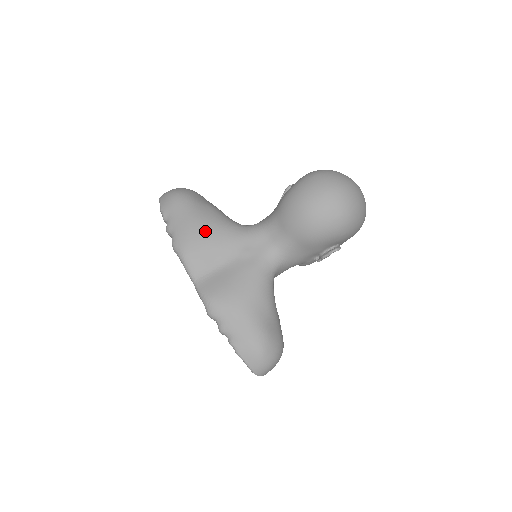
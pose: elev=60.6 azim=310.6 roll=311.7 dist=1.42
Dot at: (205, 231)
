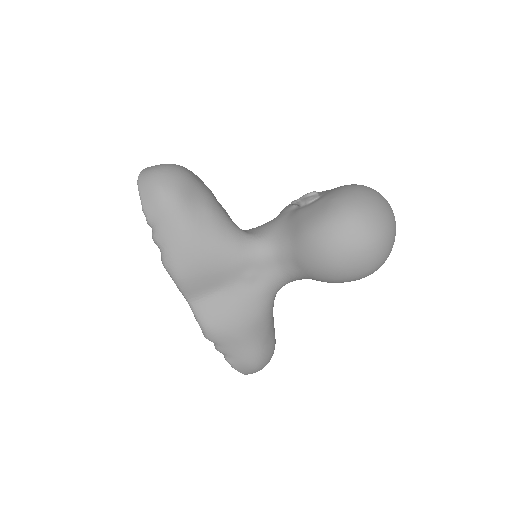
Dot at: (203, 253)
